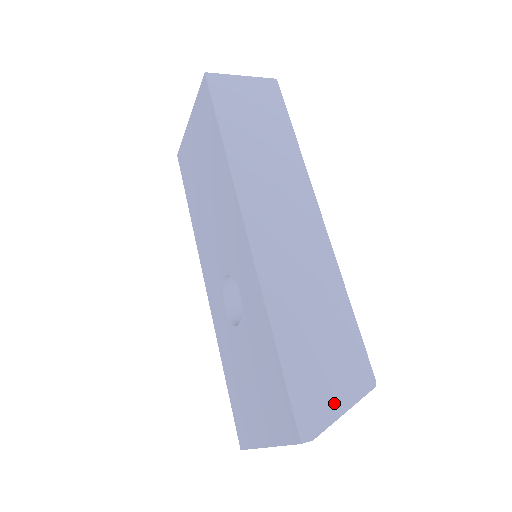
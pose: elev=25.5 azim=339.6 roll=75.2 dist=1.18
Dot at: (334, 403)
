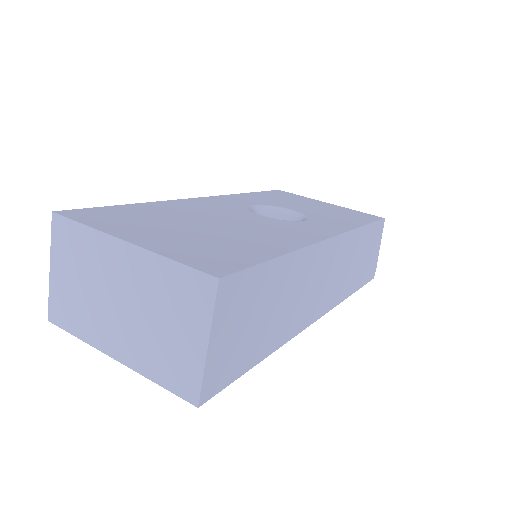
Dot at: (376, 254)
